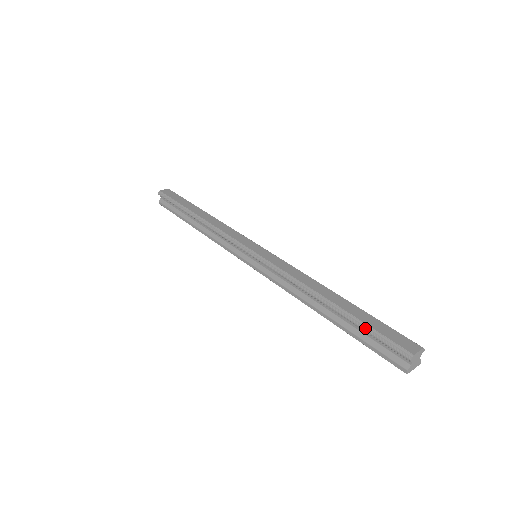
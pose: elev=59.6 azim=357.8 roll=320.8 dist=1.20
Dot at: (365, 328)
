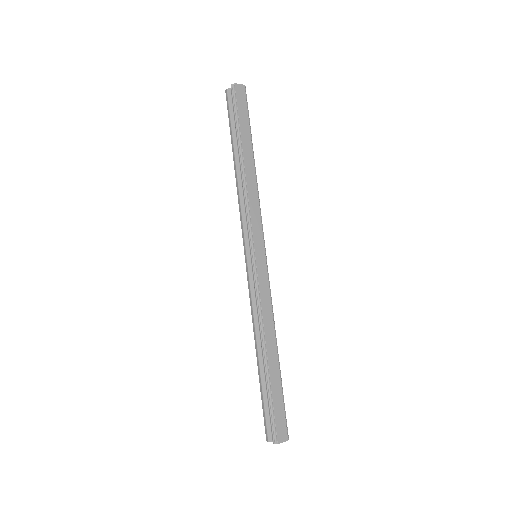
Dot at: (269, 400)
